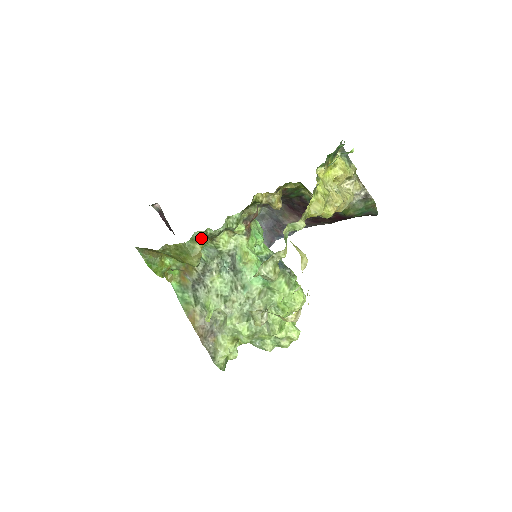
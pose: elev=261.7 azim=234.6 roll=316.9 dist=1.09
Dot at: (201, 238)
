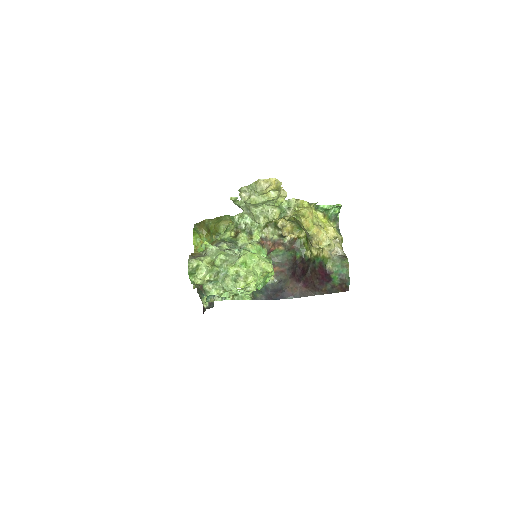
Dot at: (234, 221)
